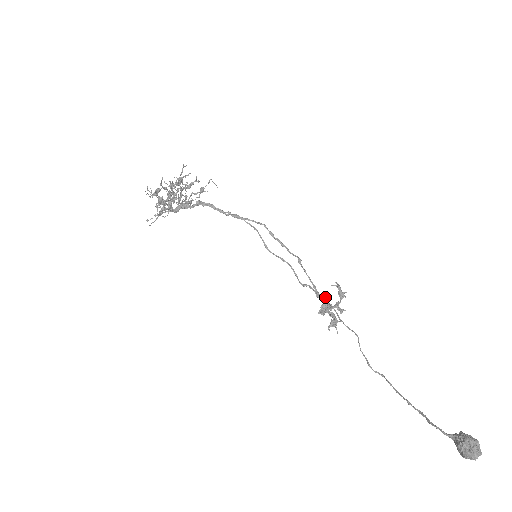
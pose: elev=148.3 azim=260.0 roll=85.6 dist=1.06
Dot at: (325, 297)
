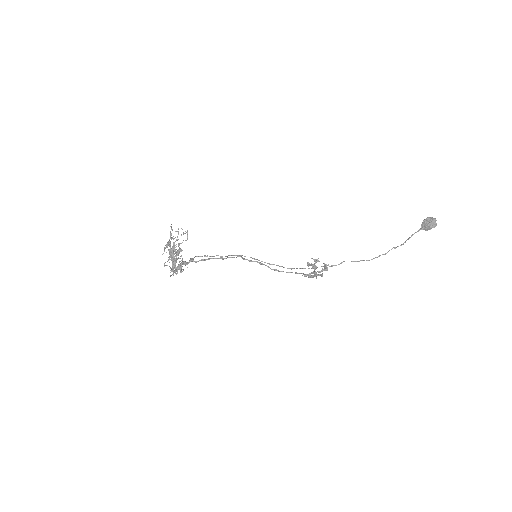
Dot at: (309, 263)
